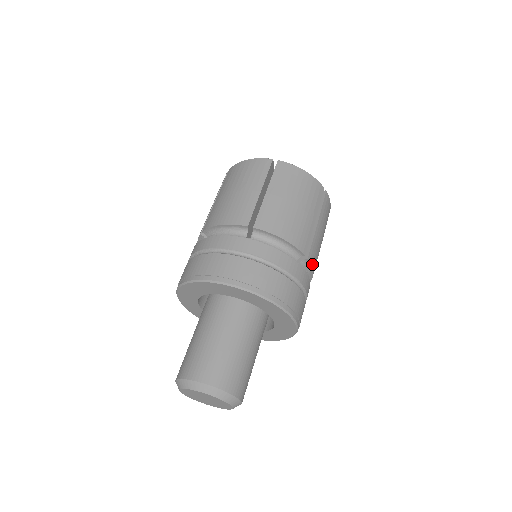
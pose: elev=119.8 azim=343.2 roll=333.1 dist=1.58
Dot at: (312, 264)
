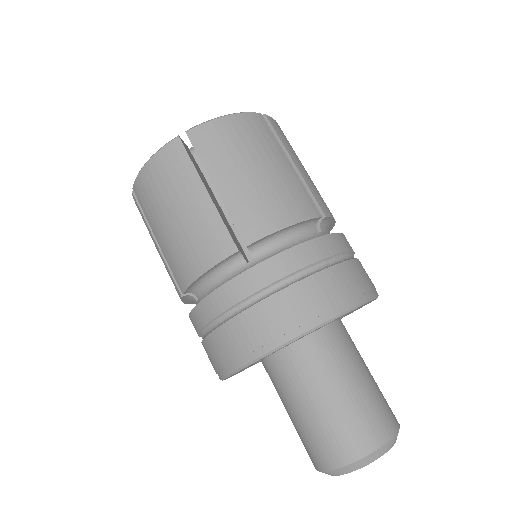
Dot at: occluded
